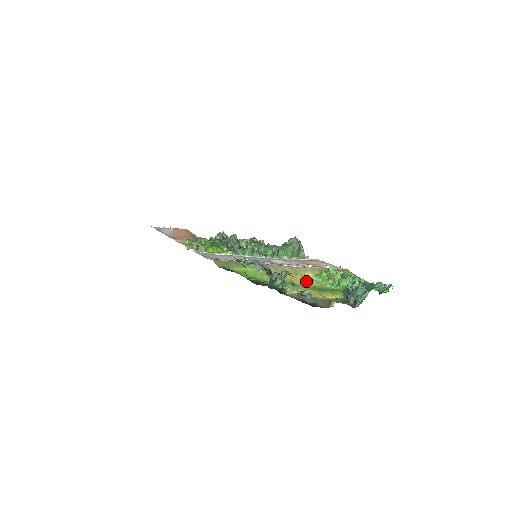
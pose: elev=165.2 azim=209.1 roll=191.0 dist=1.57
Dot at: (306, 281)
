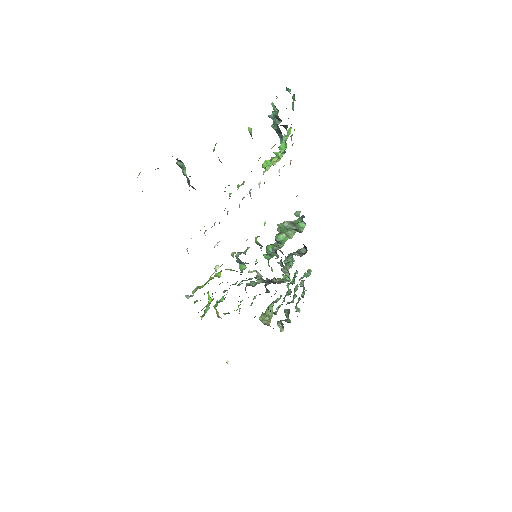
Dot at: occluded
